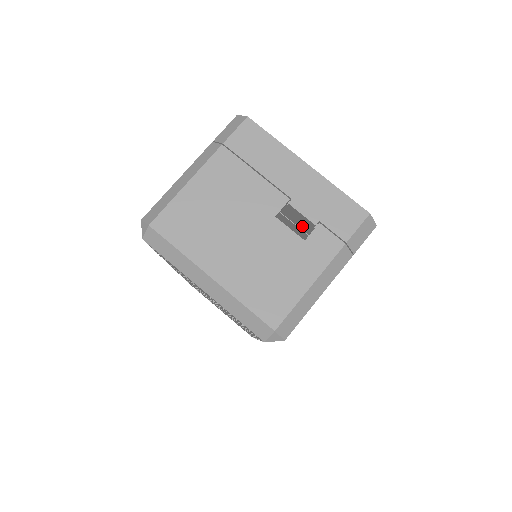
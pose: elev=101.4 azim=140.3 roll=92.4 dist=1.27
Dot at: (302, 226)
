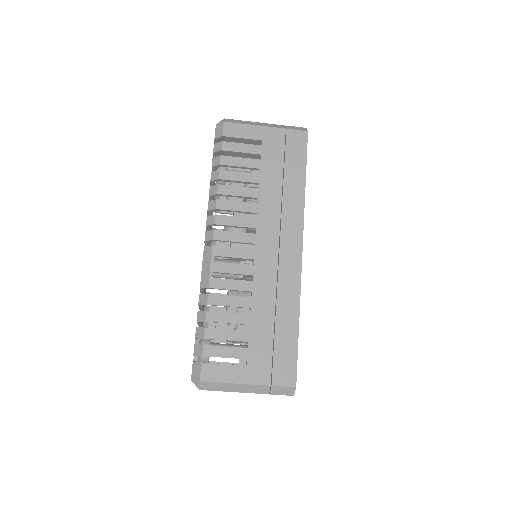
Dot at: occluded
